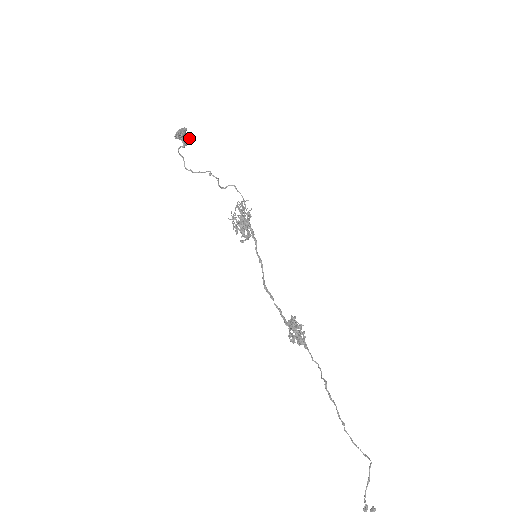
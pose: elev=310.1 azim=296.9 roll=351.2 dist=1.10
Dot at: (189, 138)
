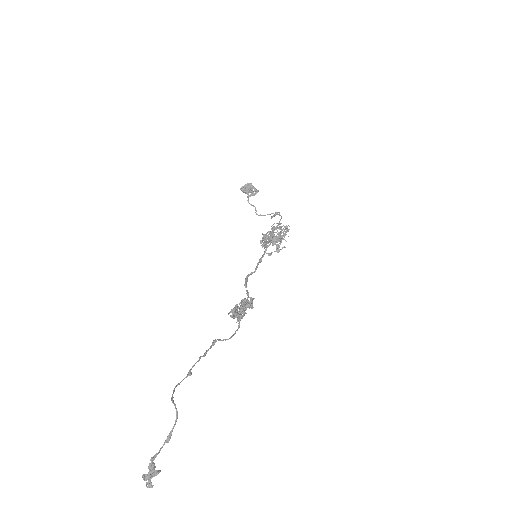
Dot at: (257, 191)
